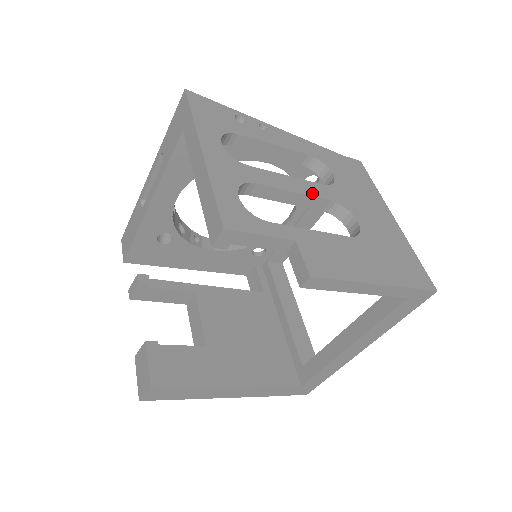
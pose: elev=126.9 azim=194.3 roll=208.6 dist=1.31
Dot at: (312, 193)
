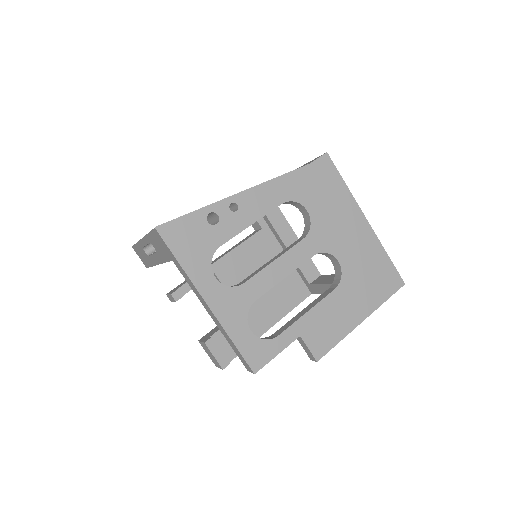
Dot at: (297, 263)
